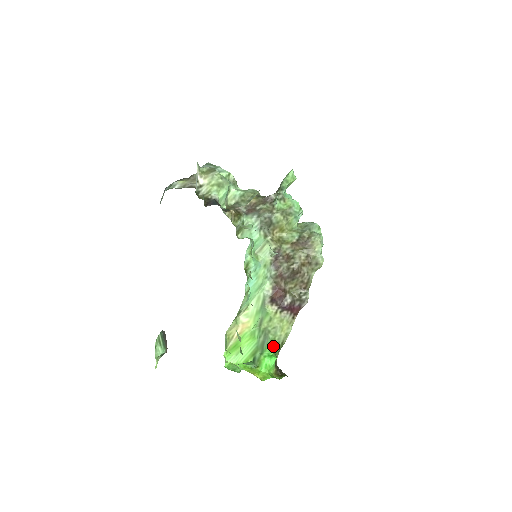
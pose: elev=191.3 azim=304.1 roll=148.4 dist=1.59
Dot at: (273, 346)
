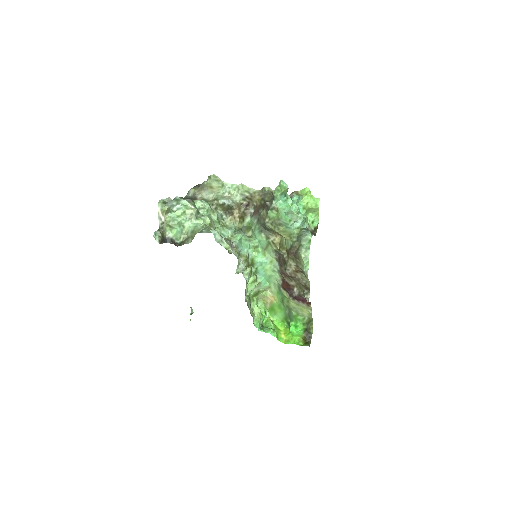
Dot at: (298, 319)
